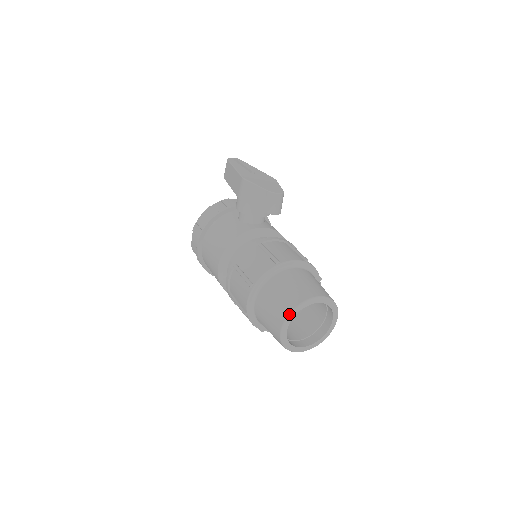
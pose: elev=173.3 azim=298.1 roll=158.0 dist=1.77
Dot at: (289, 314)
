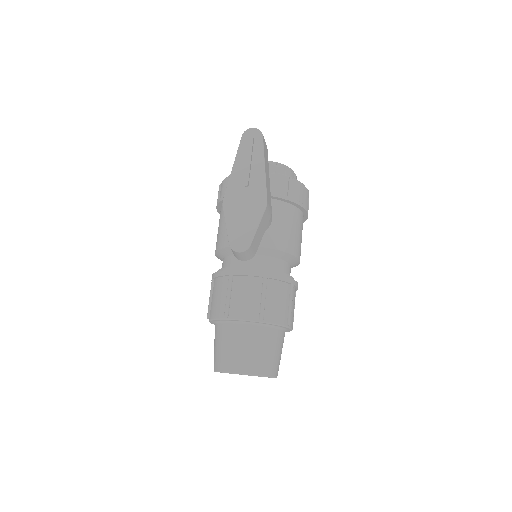
Dot at: (215, 371)
